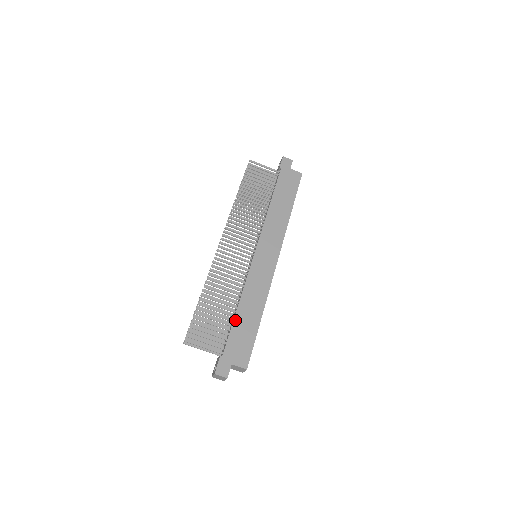
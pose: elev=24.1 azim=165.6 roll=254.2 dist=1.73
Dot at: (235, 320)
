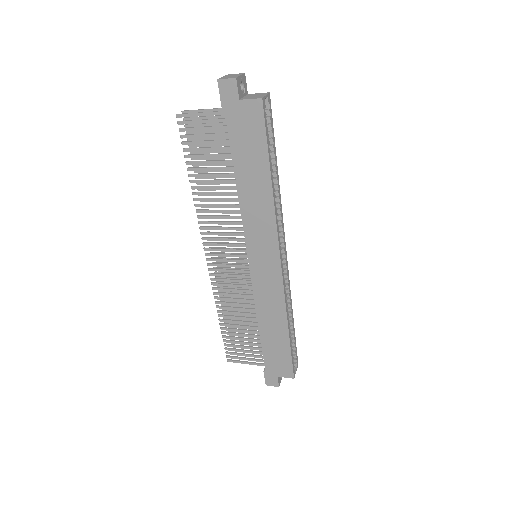
Dot at: (262, 340)
